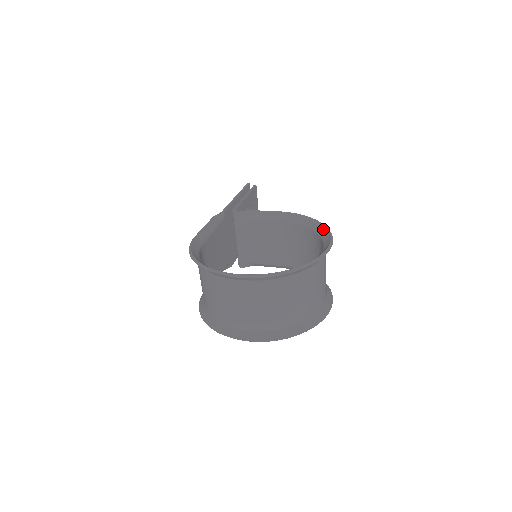
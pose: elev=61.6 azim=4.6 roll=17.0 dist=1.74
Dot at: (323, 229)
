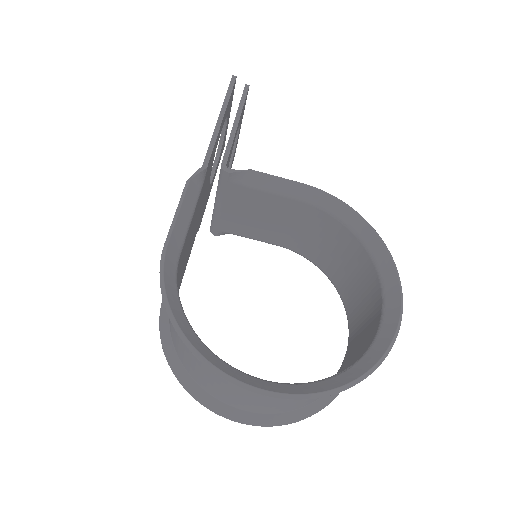
Dot at: (381, 250)
